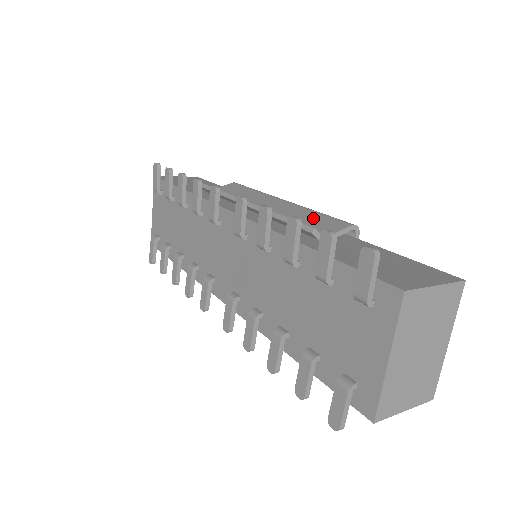
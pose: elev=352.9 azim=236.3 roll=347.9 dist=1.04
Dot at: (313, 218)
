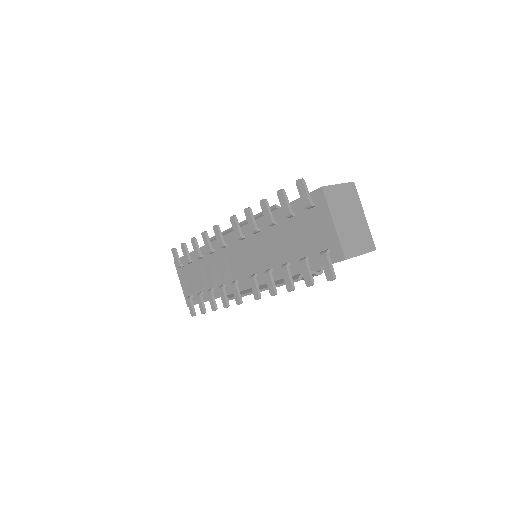
Dot at: occluded
